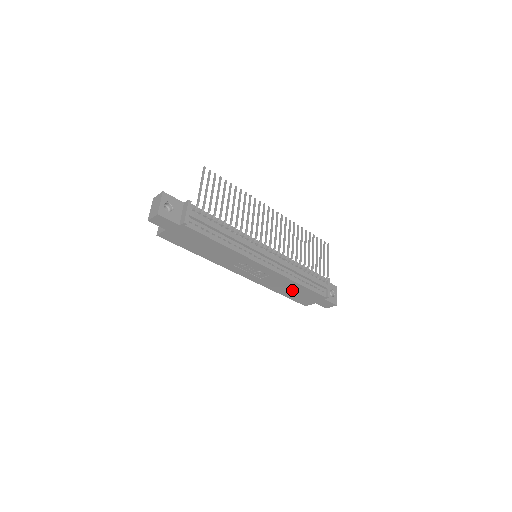
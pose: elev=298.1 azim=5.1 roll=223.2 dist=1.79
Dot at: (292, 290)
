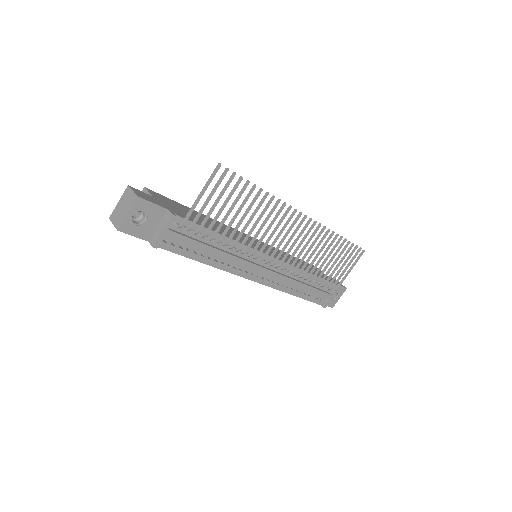
Dot at: occluded
